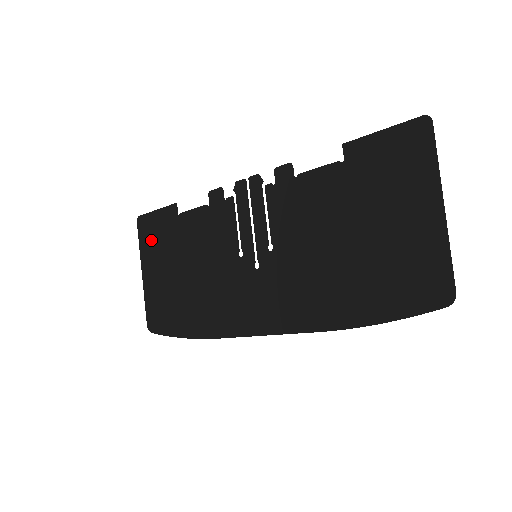
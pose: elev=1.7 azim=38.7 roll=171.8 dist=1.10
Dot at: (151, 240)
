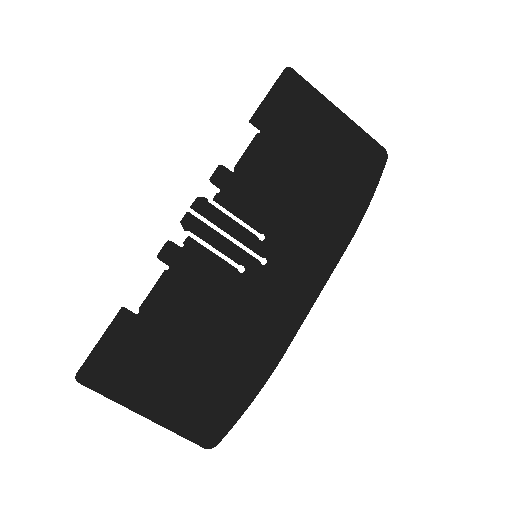
Dot at: (124, 374)
